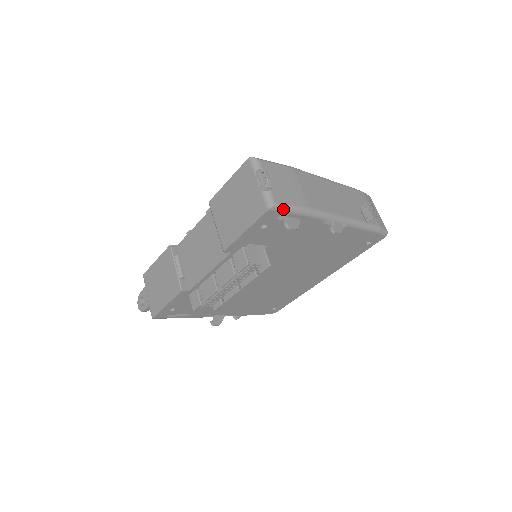
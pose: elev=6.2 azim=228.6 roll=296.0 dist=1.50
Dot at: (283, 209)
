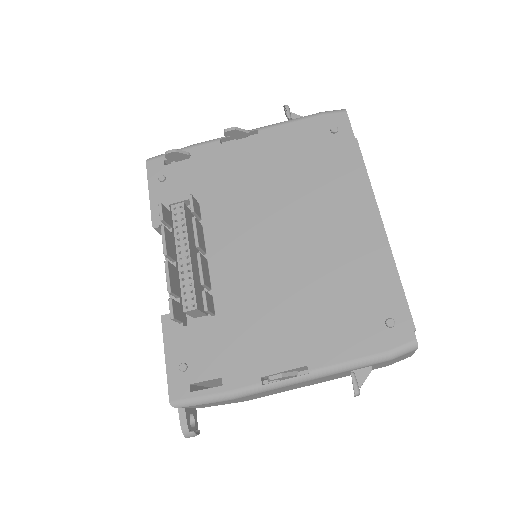
Dot at: (161, 155)
